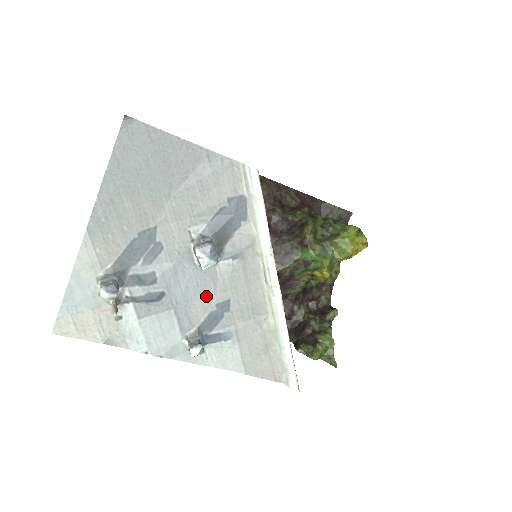
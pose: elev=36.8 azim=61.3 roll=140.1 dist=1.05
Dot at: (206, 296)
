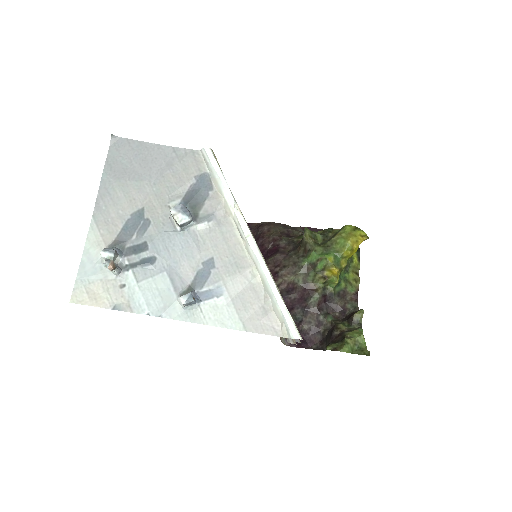
Dot at: (192, 256)
